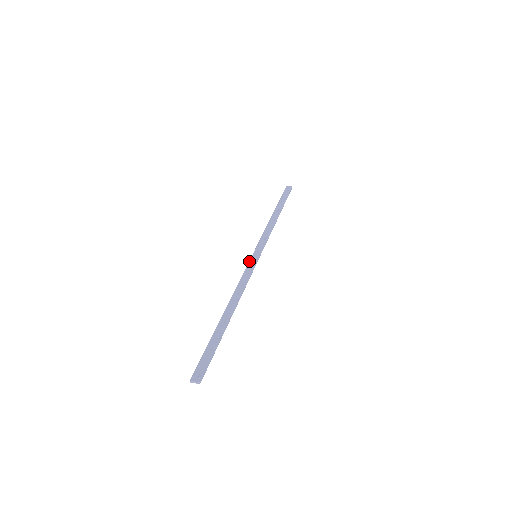
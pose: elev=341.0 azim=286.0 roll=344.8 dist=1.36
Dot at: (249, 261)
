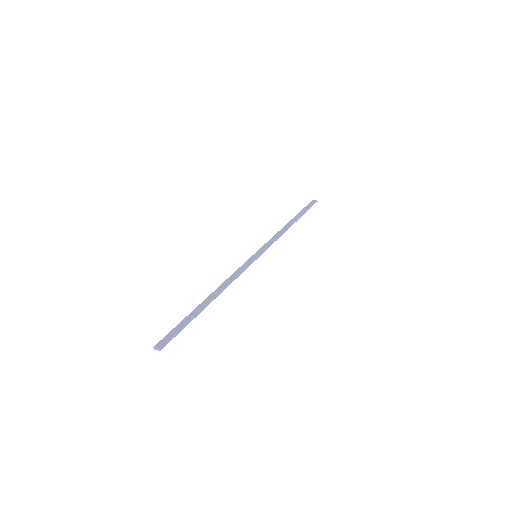
Dot at: (247, 260)
